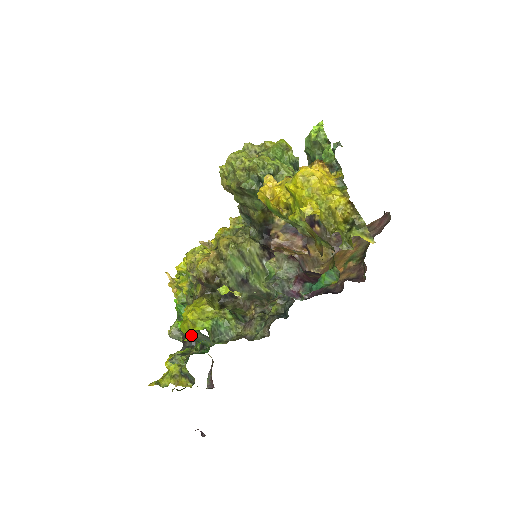
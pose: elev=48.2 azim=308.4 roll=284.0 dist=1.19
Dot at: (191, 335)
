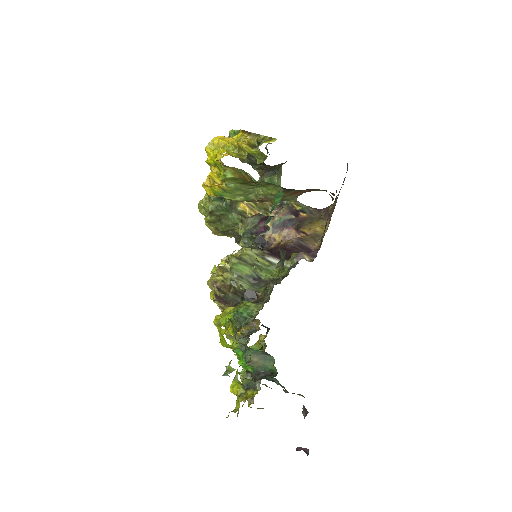
Dot at: occluded
